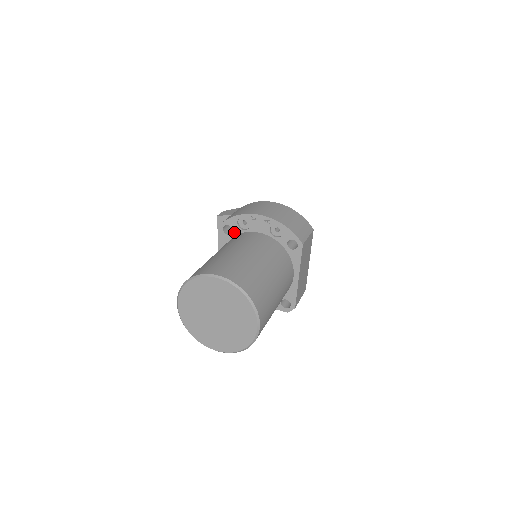
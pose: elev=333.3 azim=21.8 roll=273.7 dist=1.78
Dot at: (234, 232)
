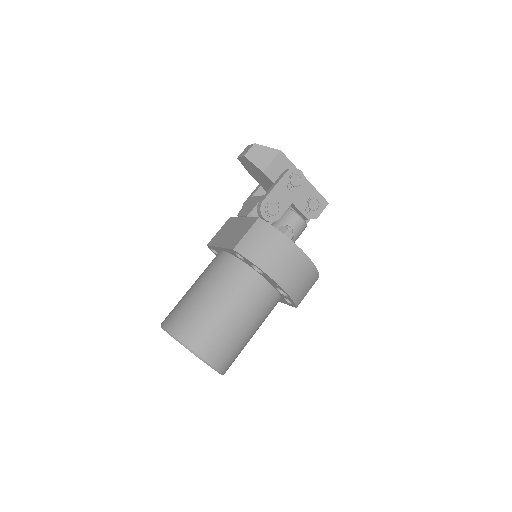
Dot at: (245, 261)
